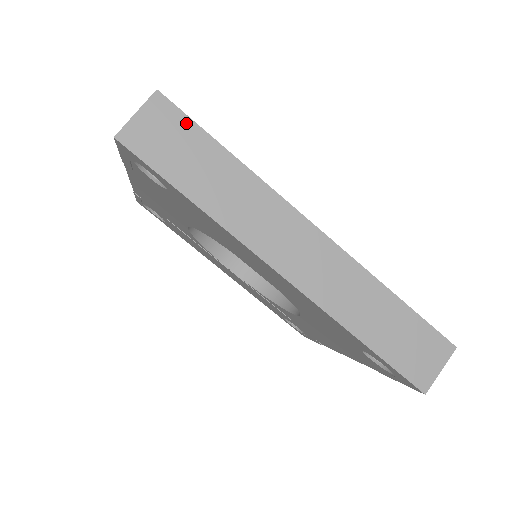
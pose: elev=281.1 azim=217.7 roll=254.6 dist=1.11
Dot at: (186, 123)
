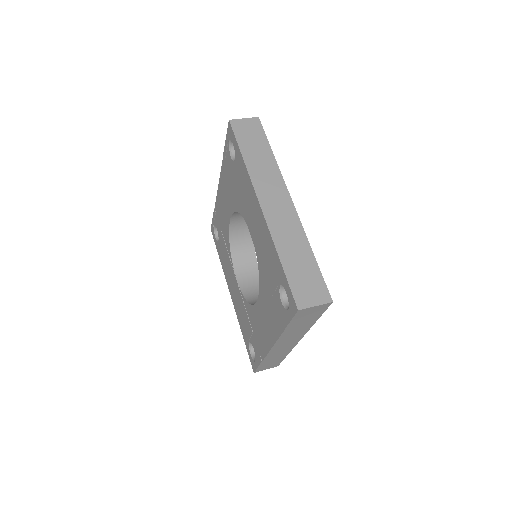
Dot at: (262, 132)
